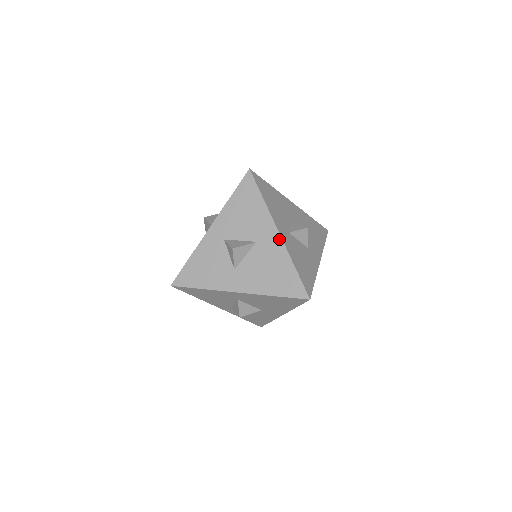
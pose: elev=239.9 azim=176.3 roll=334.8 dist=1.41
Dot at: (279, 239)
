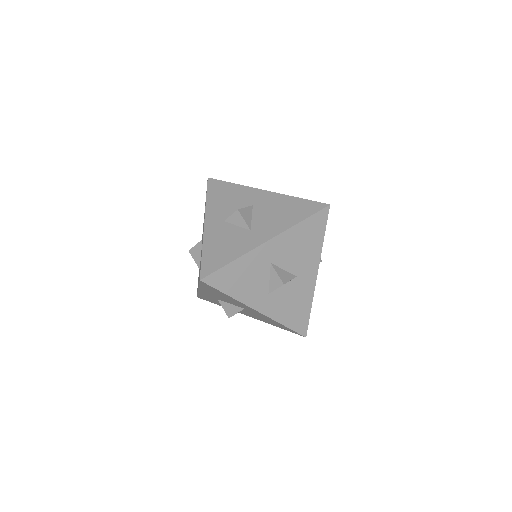
Dot at: (269, 193)
